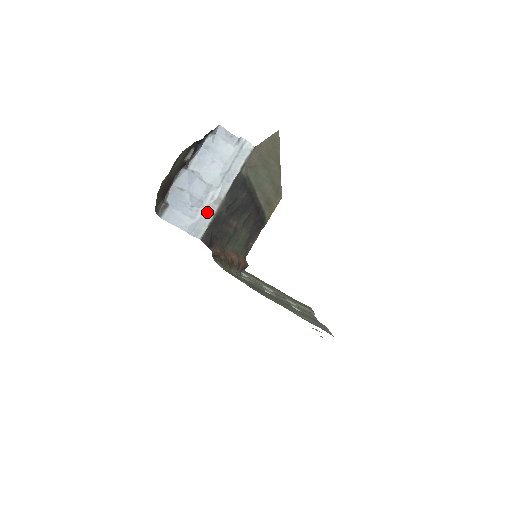
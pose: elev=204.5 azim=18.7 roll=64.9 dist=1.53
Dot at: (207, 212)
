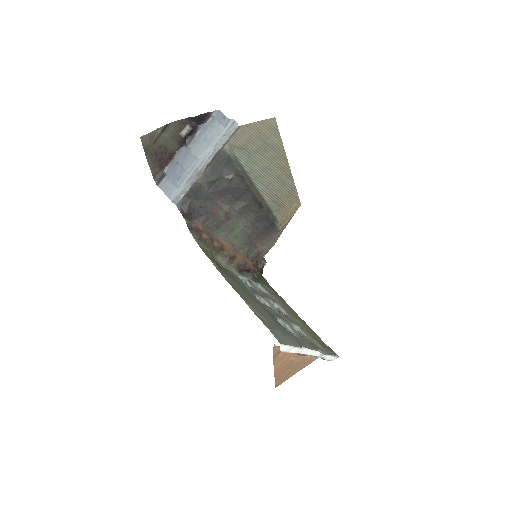
Dot at: (189, 182)
